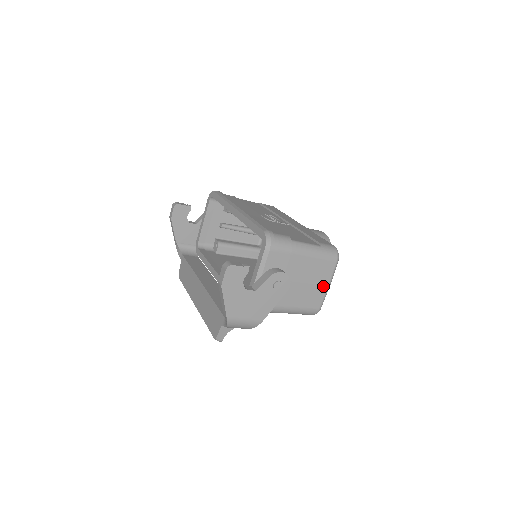
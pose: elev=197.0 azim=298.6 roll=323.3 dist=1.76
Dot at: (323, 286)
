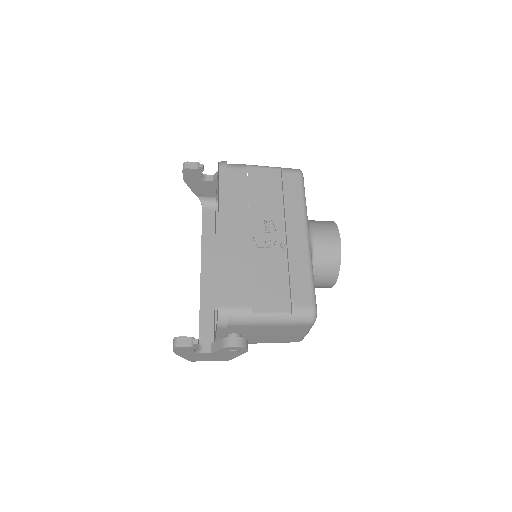
Dot at: (298, 334)
